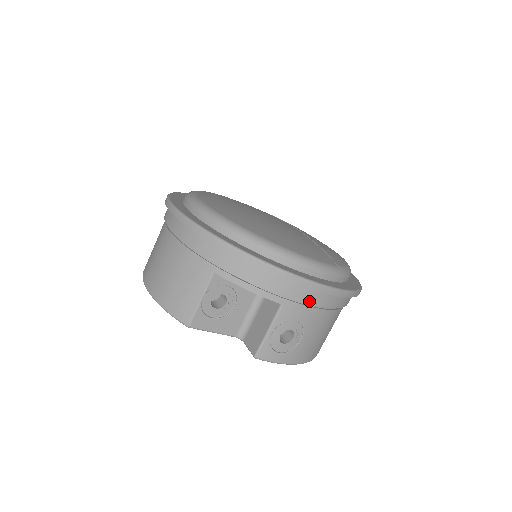
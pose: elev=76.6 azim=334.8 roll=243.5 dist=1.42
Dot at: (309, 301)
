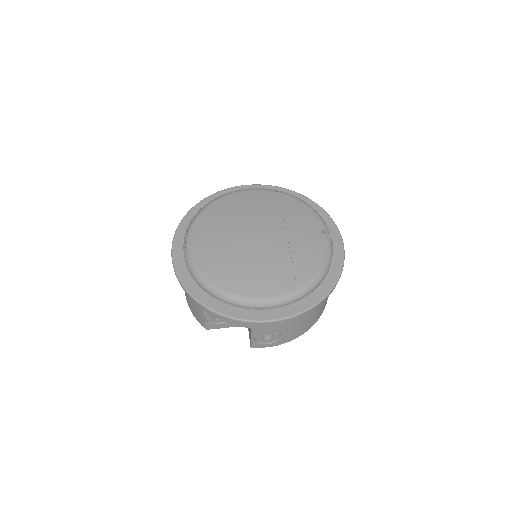
Dot at: (270, 325)
